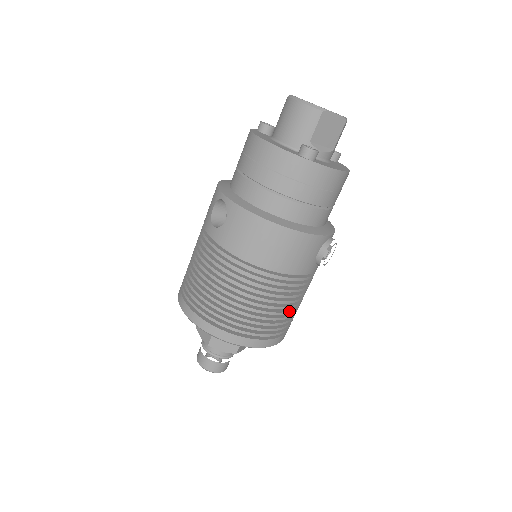
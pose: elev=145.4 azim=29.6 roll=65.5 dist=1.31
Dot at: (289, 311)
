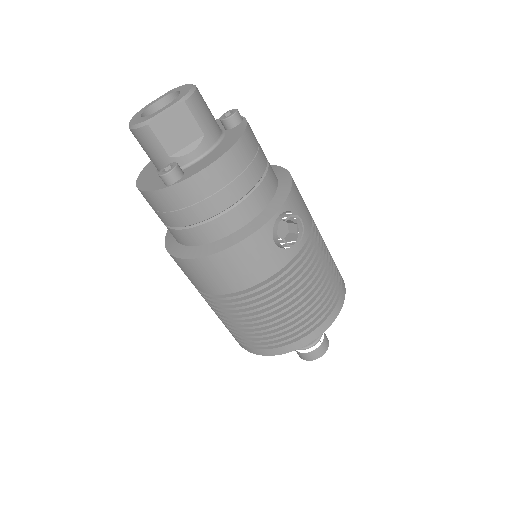
Dot at: (306, 300)
